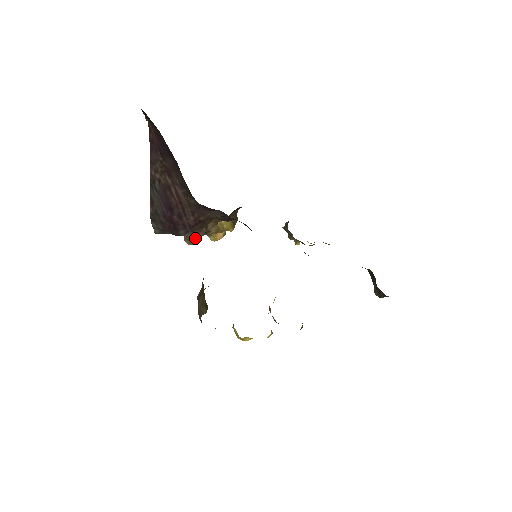
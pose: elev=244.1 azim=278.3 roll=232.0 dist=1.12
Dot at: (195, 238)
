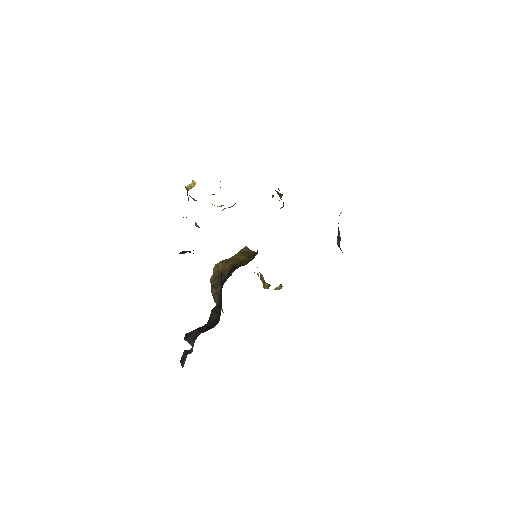
Dot at: occluded
